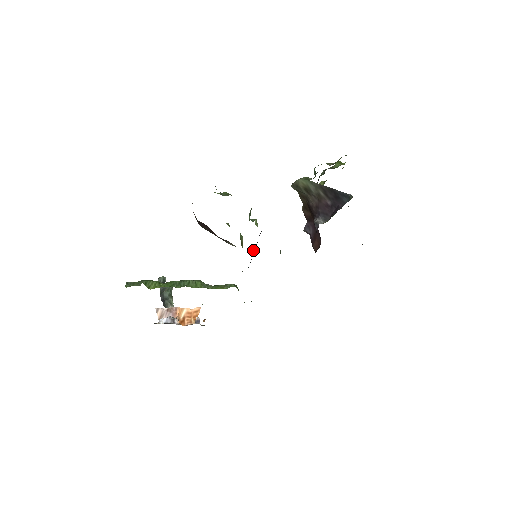
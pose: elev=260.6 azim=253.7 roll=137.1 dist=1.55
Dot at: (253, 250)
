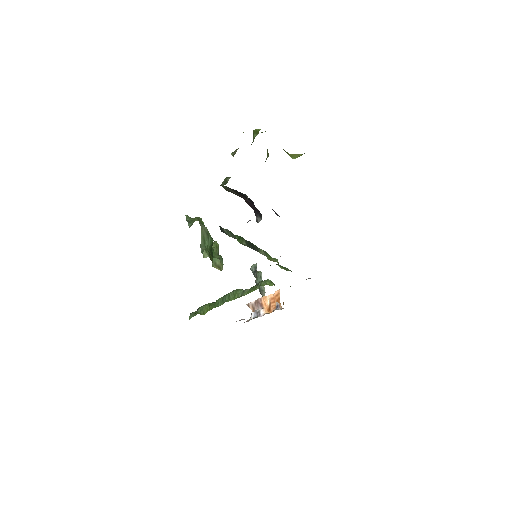
Dot at: occluded
